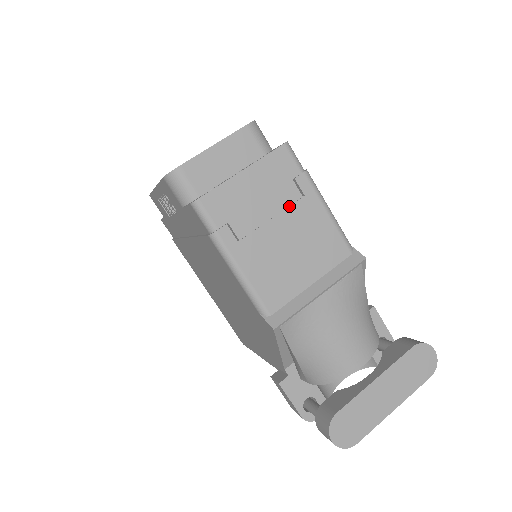
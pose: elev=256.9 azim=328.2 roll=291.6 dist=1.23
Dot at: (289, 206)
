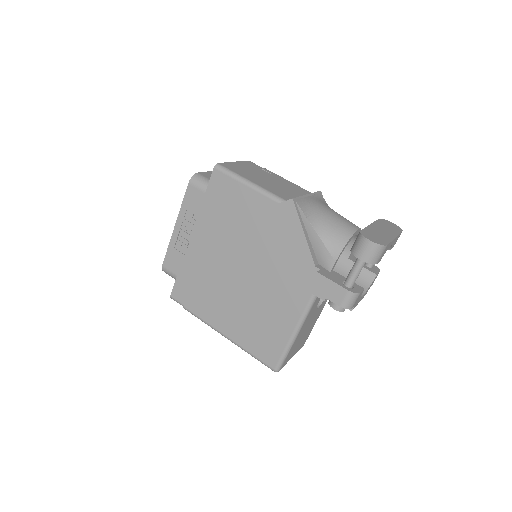
Dot at: (266, 174)
